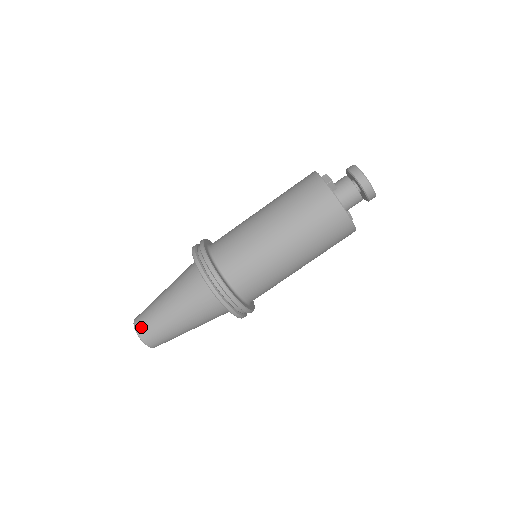
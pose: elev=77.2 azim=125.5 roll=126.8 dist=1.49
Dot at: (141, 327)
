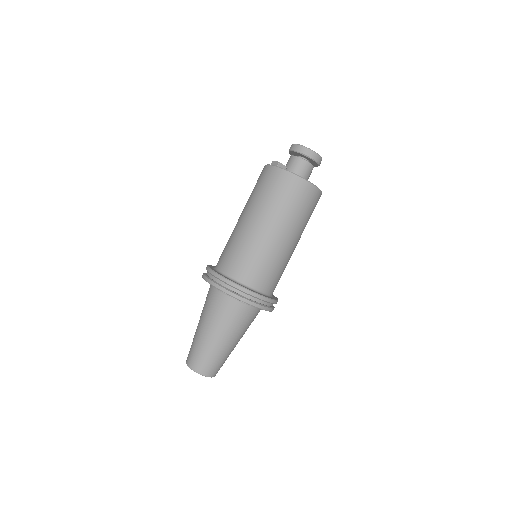
Dot at: (193, 362)
